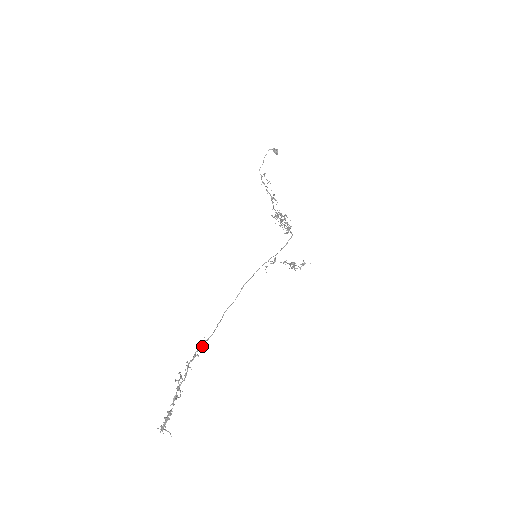
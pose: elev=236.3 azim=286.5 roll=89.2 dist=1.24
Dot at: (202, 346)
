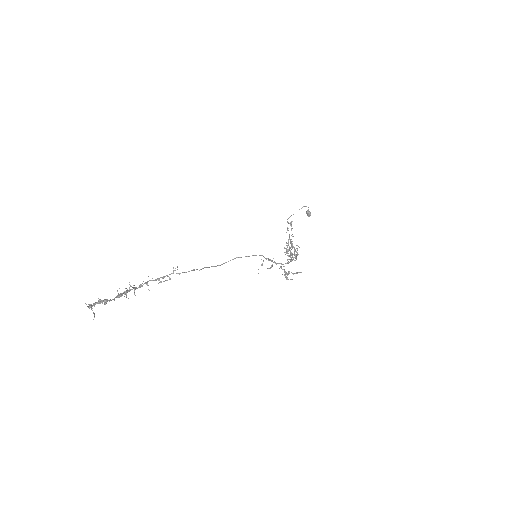
Dot at: (169, 279)
